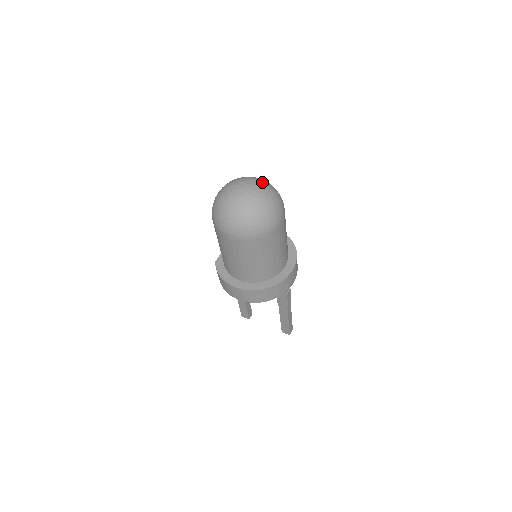
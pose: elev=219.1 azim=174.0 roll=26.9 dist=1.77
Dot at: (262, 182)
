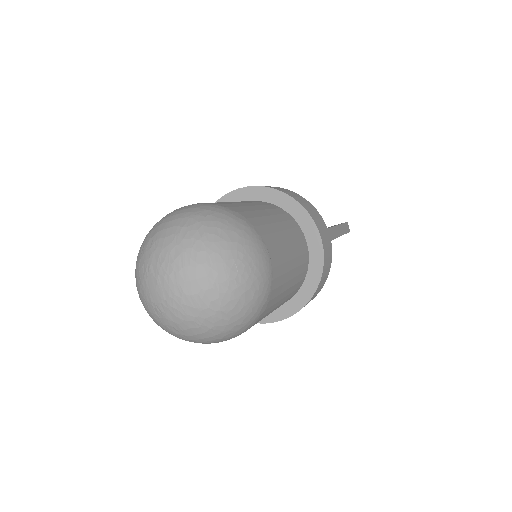
Dot at: (184, 243)
